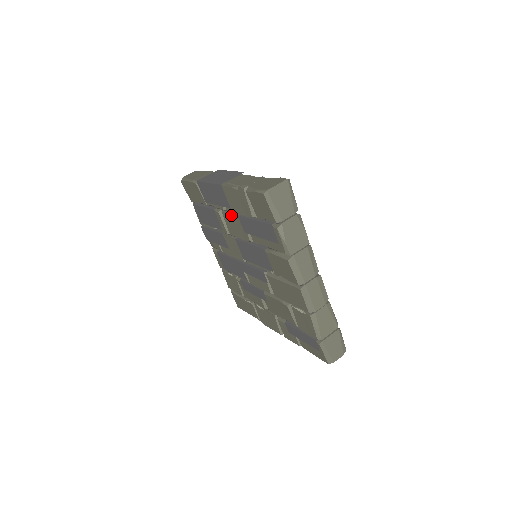
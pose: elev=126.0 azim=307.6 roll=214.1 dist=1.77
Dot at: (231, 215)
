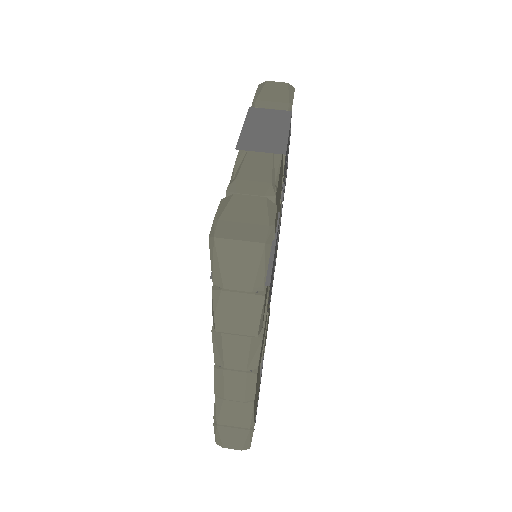
Dot at: occluded
